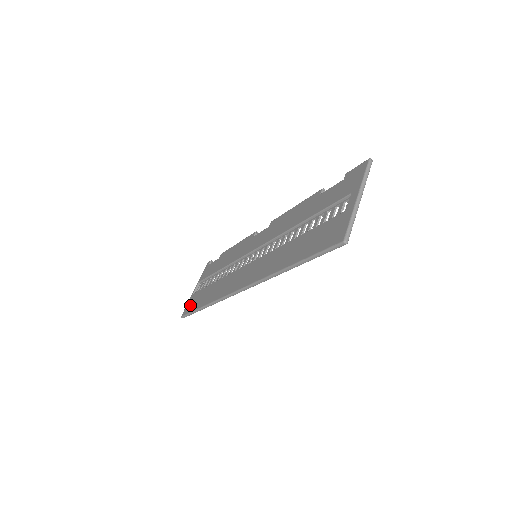
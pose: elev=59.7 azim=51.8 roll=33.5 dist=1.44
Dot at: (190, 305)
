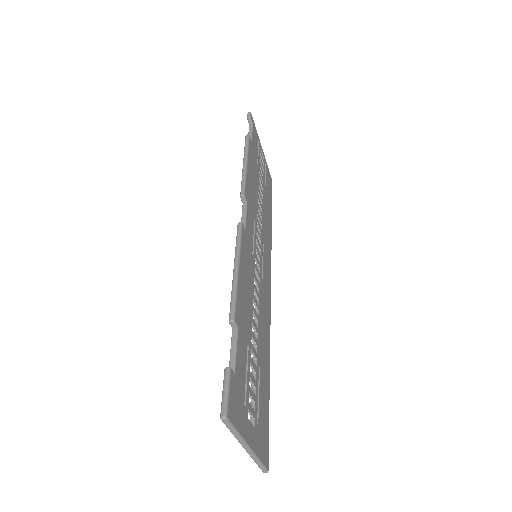
Dot at: occluded
